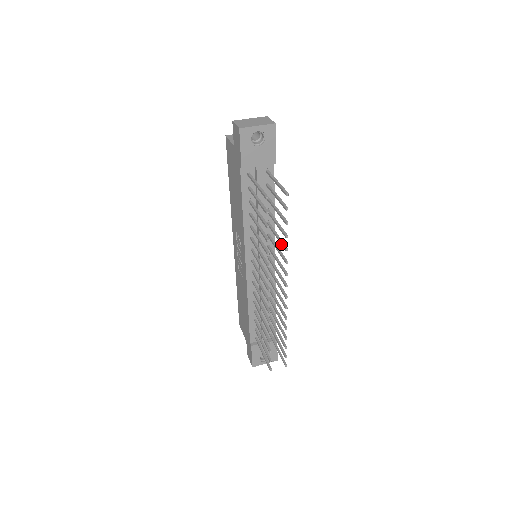
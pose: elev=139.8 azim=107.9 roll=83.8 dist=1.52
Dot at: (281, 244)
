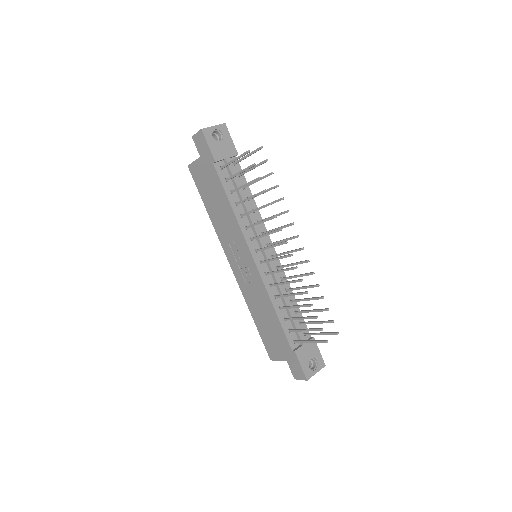
Dot at: (275, 202)
